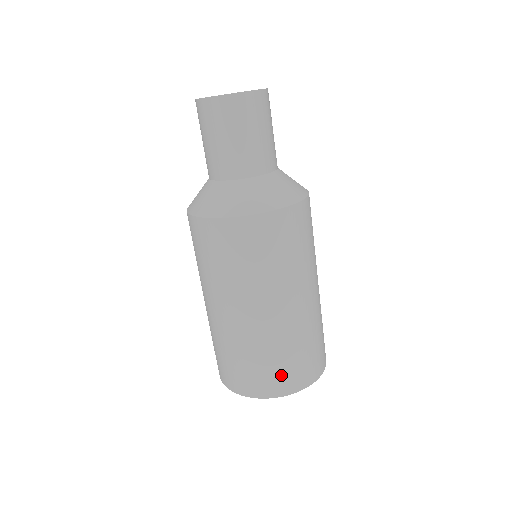
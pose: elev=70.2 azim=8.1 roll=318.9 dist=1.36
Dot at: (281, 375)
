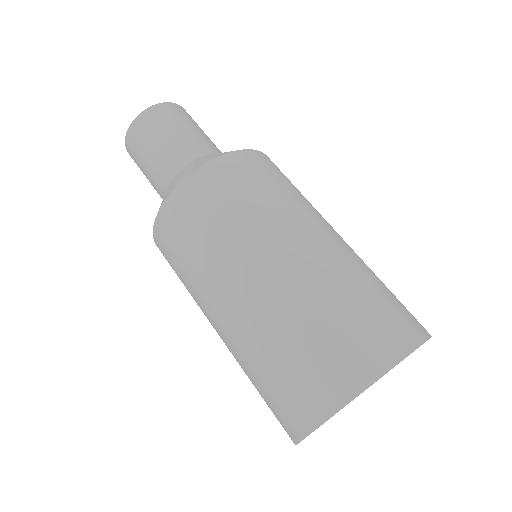
Dot at: occluded
